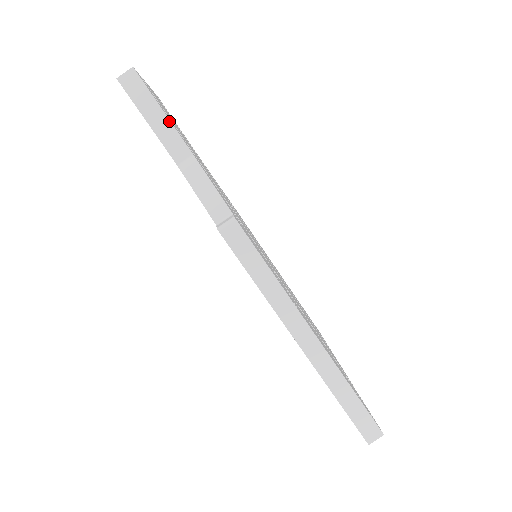
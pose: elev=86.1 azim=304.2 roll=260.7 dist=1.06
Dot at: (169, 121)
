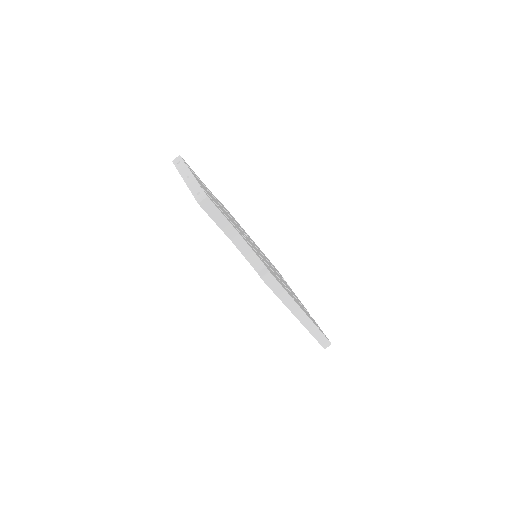
Dot at: (227, 220)
